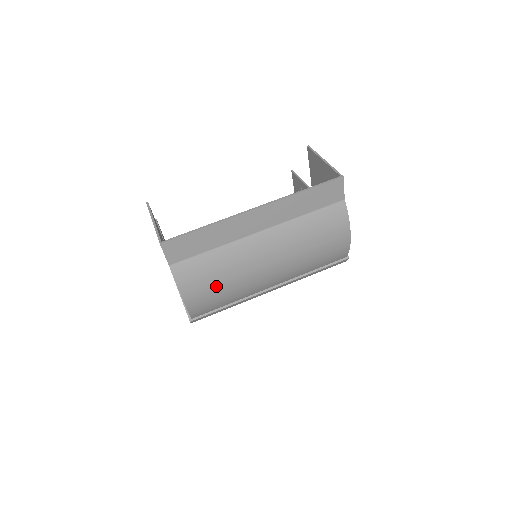
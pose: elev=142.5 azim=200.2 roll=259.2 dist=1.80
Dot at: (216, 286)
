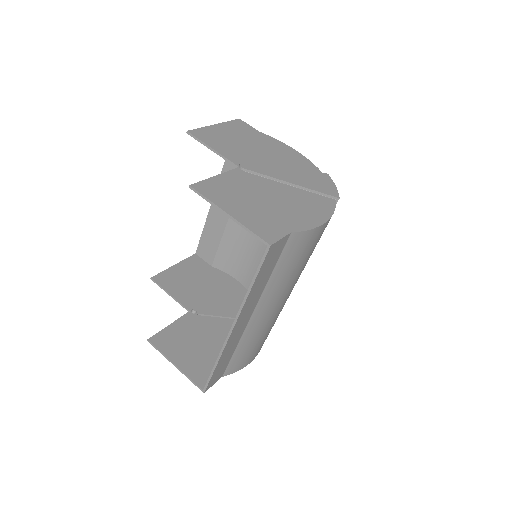
Dot at: (262, 341)
